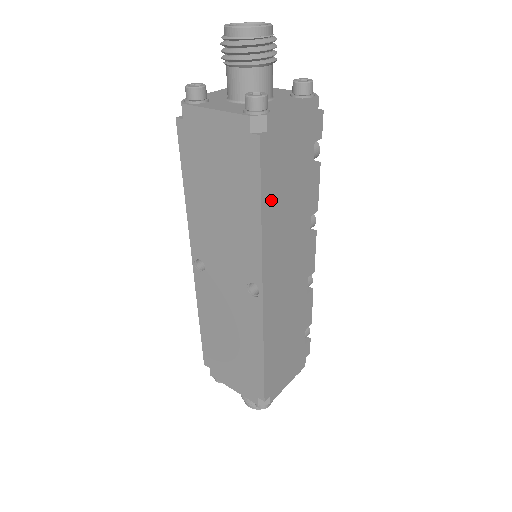
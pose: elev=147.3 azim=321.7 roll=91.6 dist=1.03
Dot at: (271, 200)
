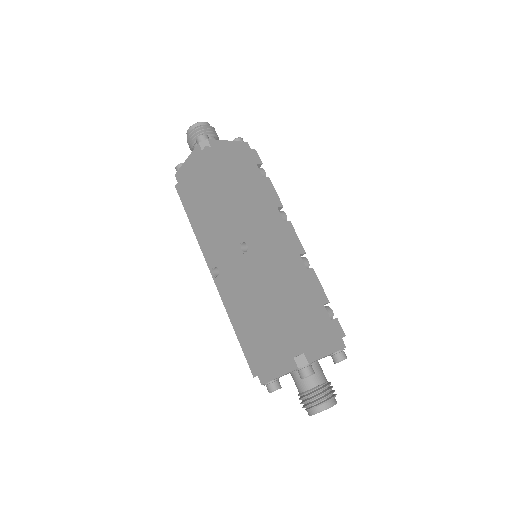
Dot at: (230, 183)
